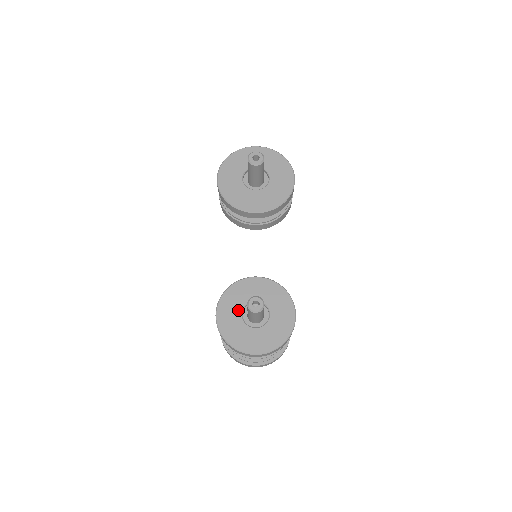
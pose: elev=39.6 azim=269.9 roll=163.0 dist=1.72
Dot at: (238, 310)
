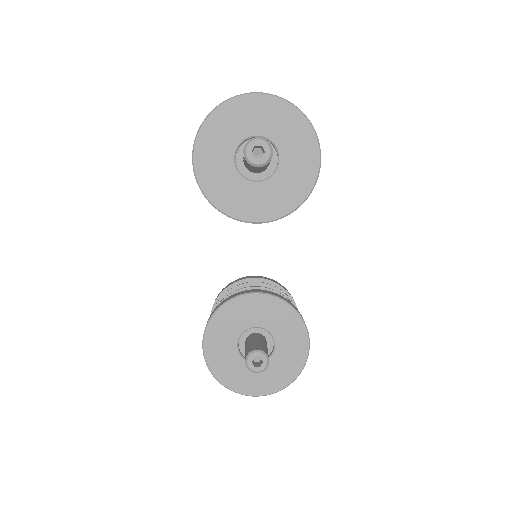
Dot at: (232, 340)
